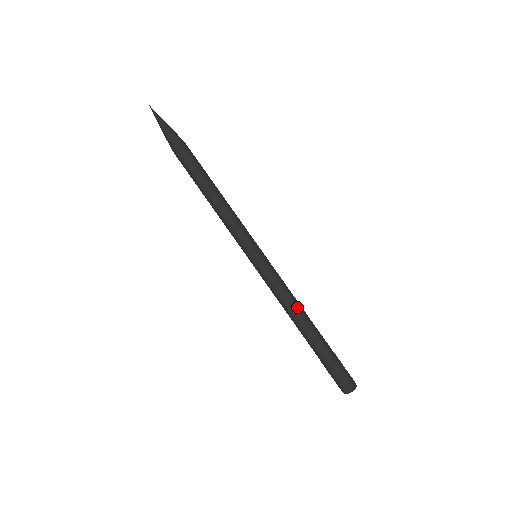
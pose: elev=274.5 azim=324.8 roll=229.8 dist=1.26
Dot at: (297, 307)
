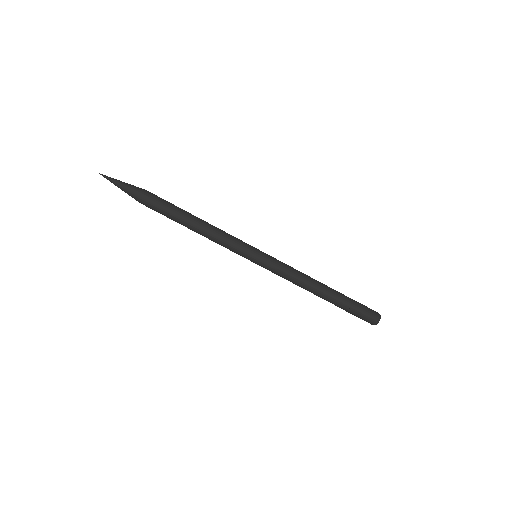
Dot at: (308, 282)
